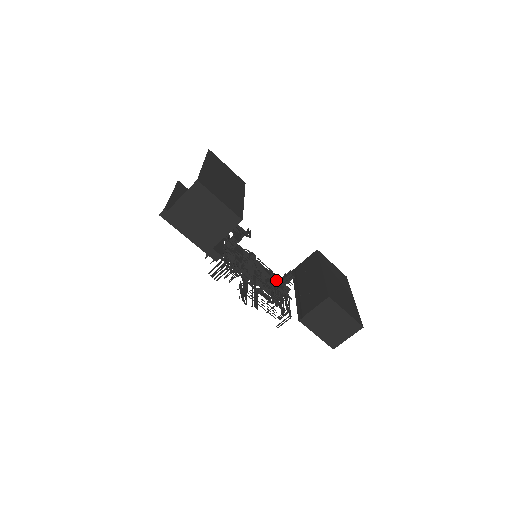
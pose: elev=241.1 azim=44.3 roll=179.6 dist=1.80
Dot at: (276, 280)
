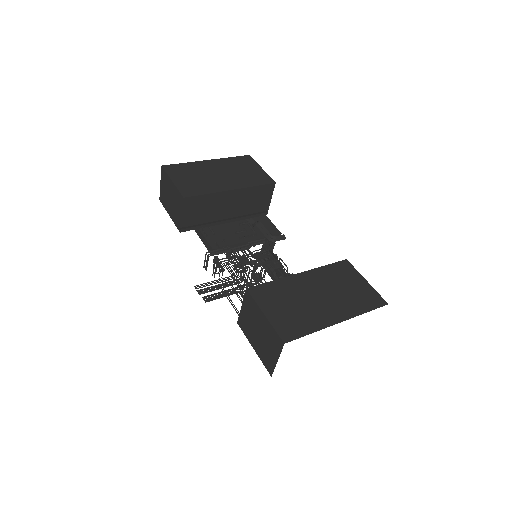
Dot at: occluded
